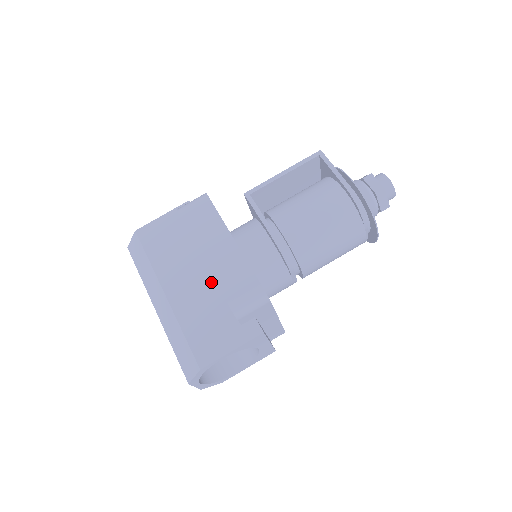
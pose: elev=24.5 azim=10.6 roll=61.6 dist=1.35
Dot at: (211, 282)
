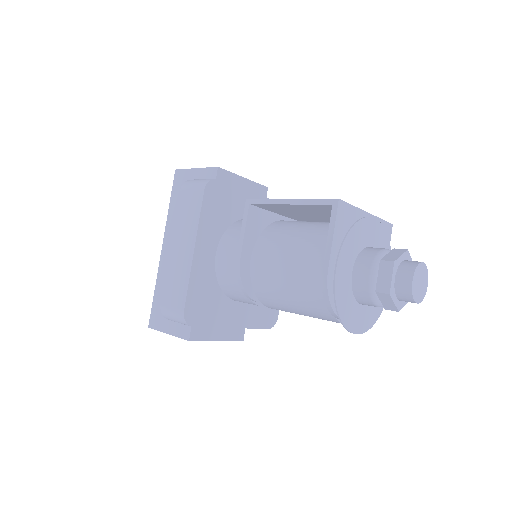
Dot at: occluded
